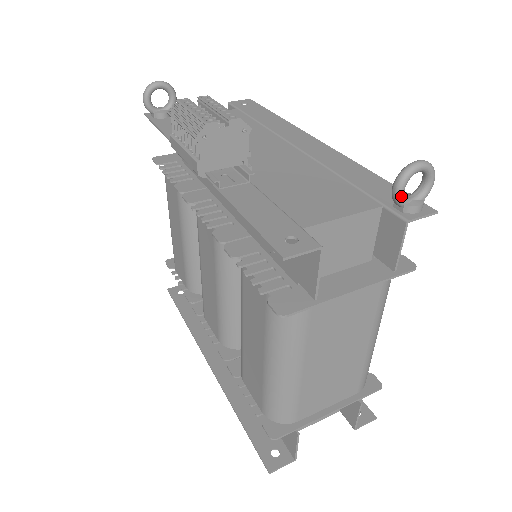
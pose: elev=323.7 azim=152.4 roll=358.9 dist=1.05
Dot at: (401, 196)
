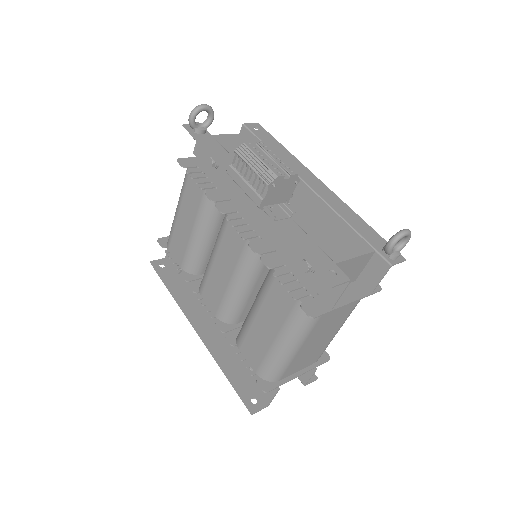
Dot at: (391, 249)
